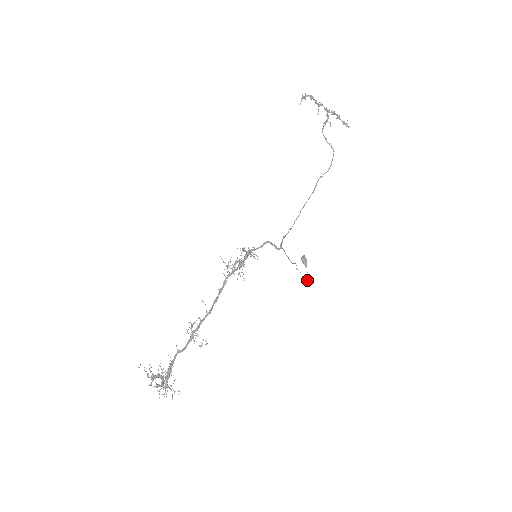
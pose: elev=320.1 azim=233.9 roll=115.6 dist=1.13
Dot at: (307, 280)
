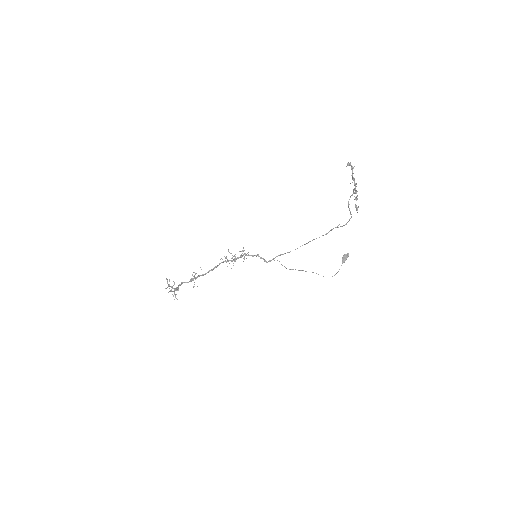
Dot at: (323, 276)
